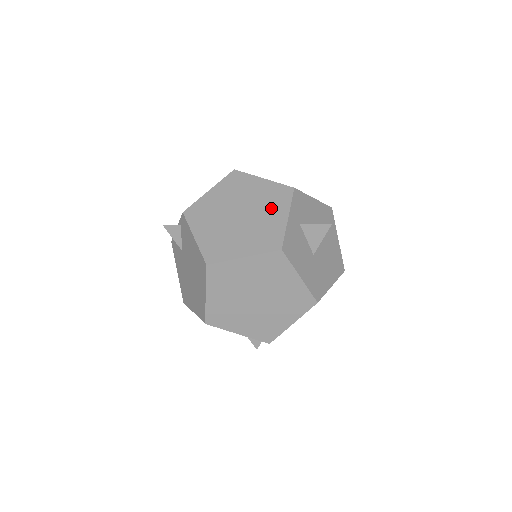
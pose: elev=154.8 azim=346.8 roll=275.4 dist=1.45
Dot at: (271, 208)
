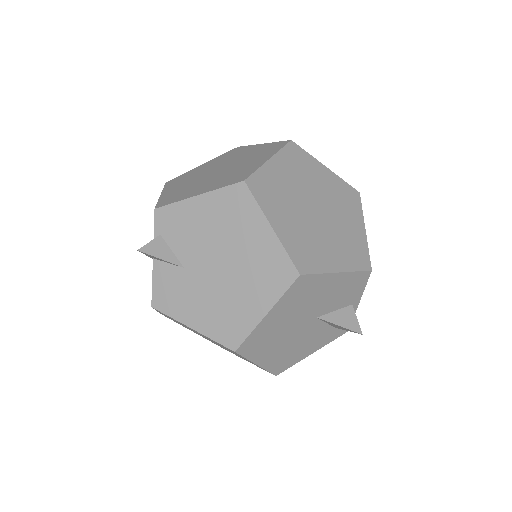
Dot at: (239, 154)
